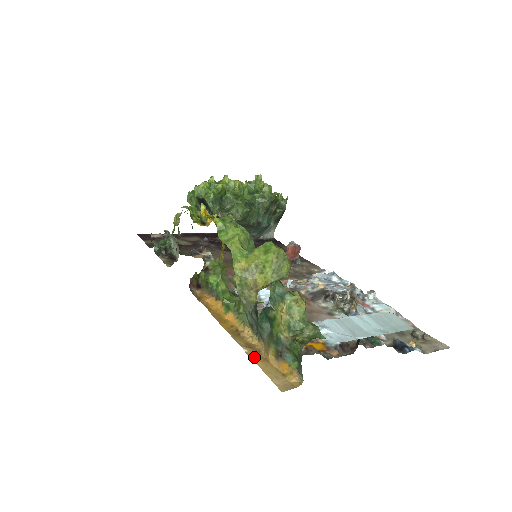
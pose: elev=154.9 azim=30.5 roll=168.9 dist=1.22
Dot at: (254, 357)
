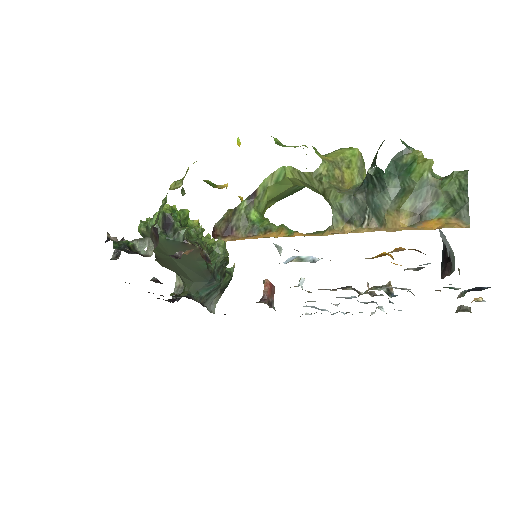
Dot at: occluded
